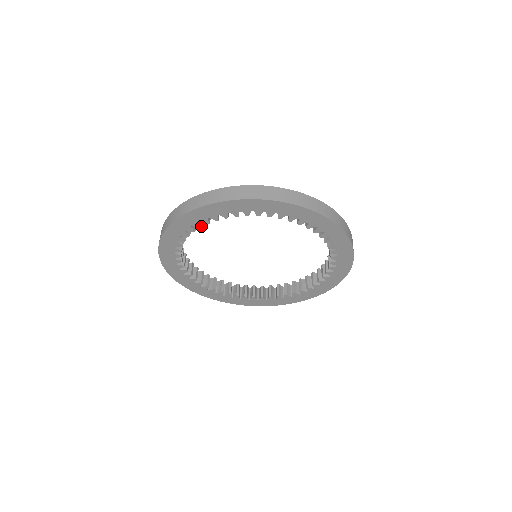
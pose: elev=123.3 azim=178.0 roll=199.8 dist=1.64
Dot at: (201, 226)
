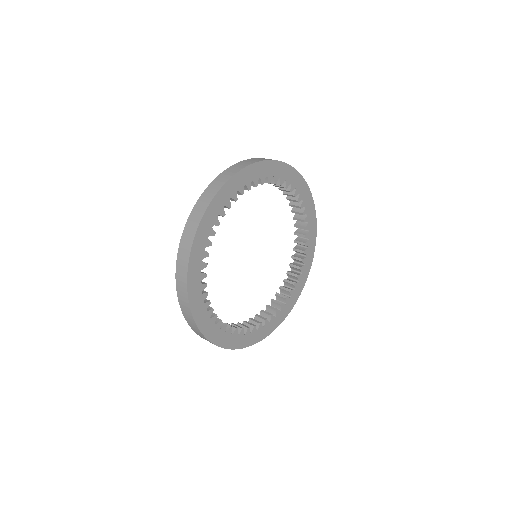
Dot at: (219, 223)
